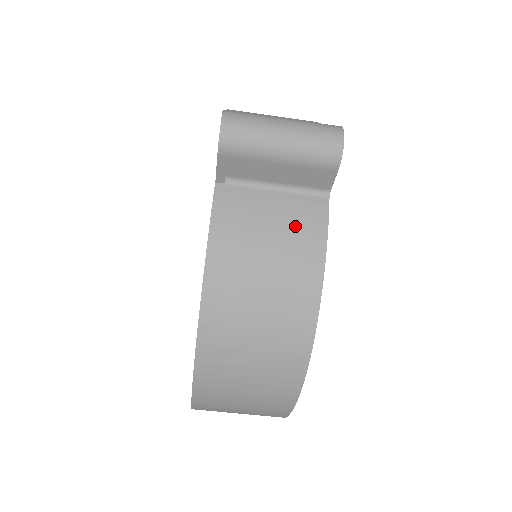
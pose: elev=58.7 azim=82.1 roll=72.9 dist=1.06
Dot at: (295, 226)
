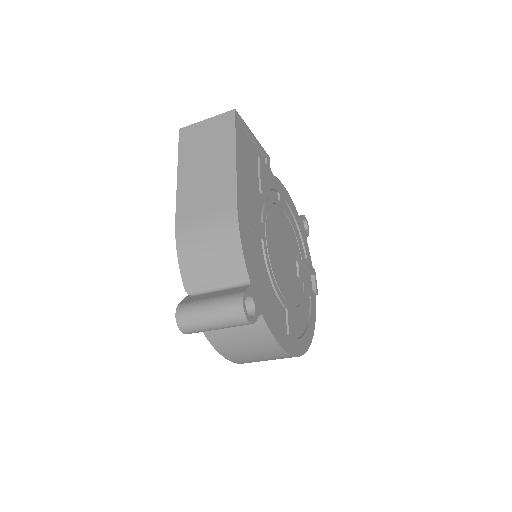
Dot at: (252, 334)
